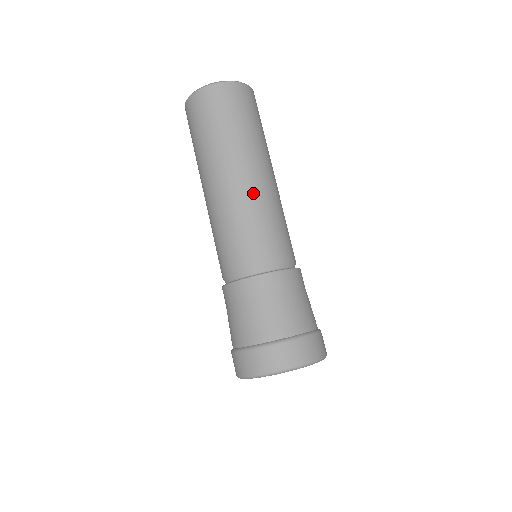
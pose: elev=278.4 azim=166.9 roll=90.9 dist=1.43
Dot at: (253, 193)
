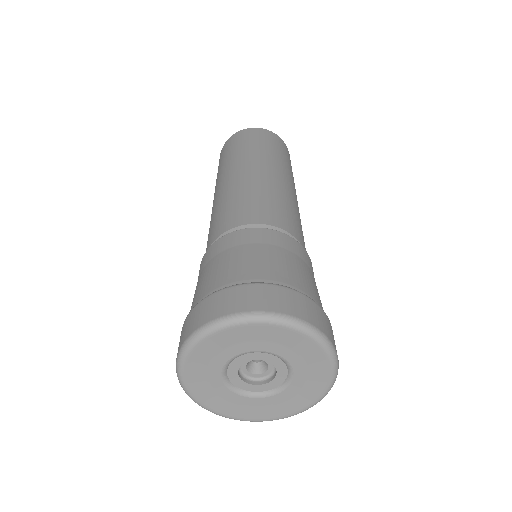
Dot at: (252, 179)
